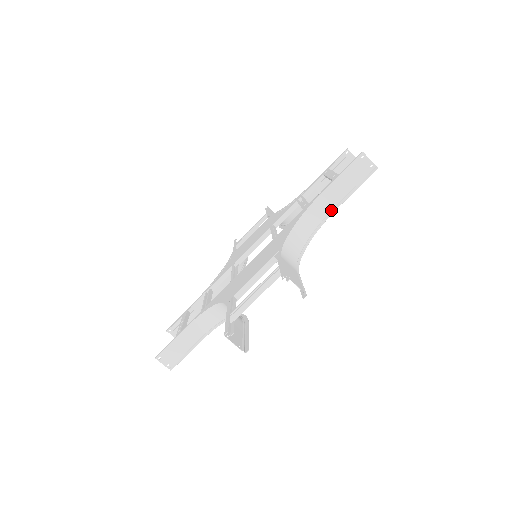
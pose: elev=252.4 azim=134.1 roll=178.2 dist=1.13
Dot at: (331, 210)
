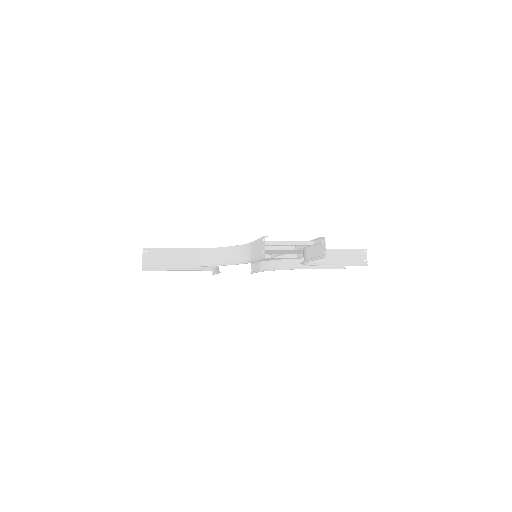
Dot at: (328, 263)
